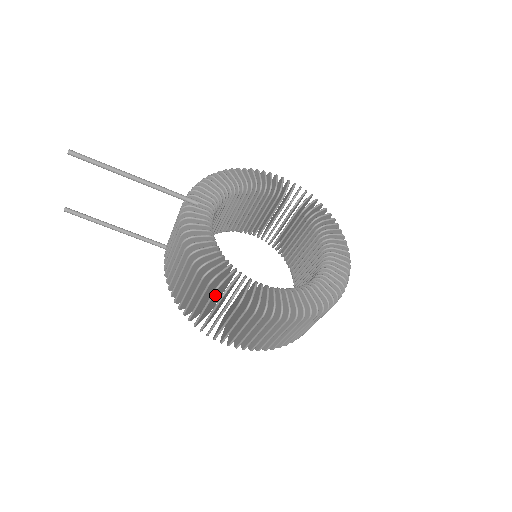
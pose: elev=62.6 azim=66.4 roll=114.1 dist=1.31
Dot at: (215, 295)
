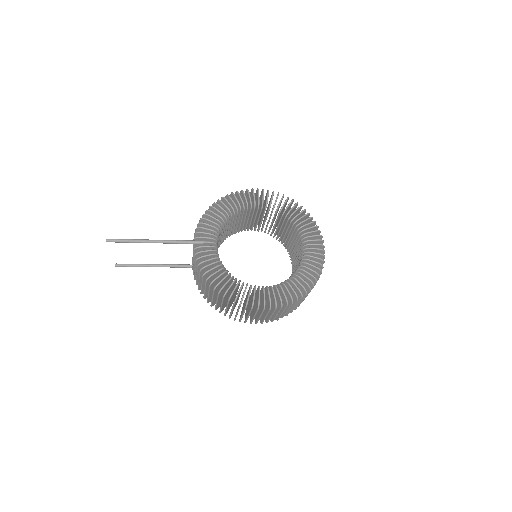
Dot at: (235, 303)
